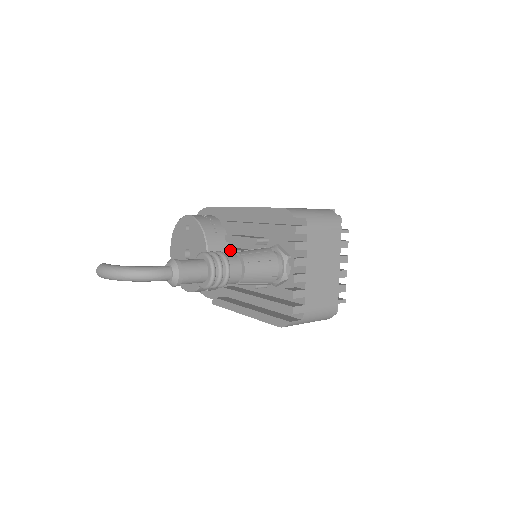
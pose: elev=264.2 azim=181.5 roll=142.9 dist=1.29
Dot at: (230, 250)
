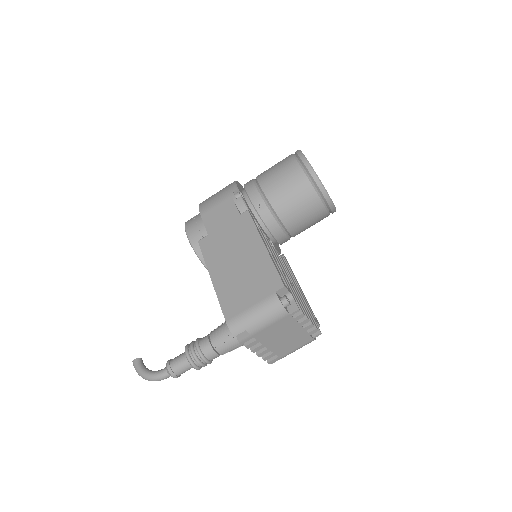
Dot at: occluded
